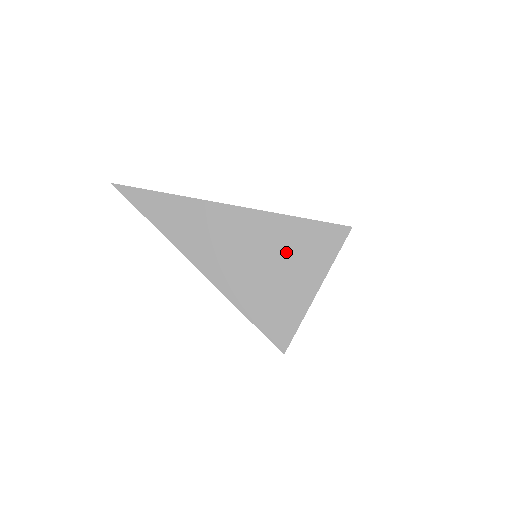
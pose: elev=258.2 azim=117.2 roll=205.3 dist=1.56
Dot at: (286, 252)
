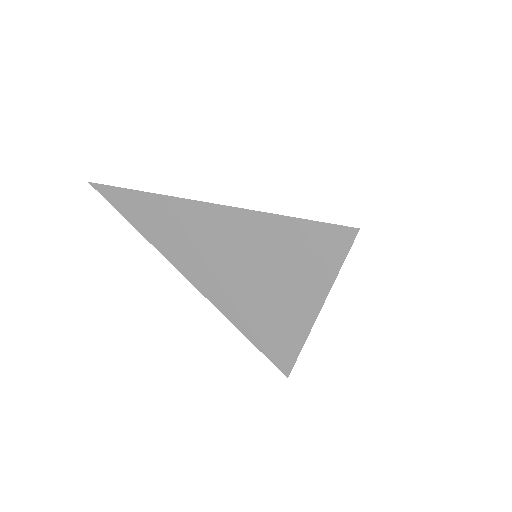
Dot at: (278, 260)
